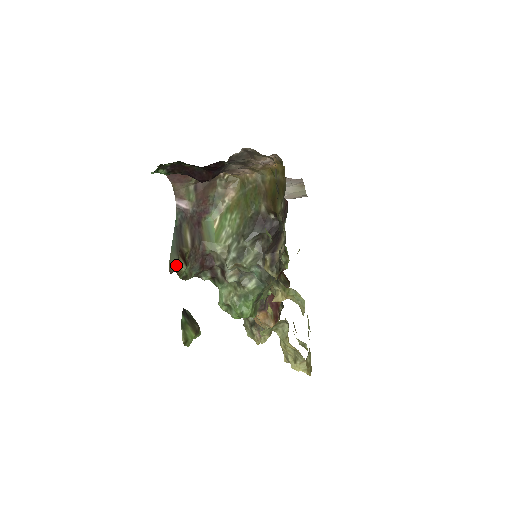
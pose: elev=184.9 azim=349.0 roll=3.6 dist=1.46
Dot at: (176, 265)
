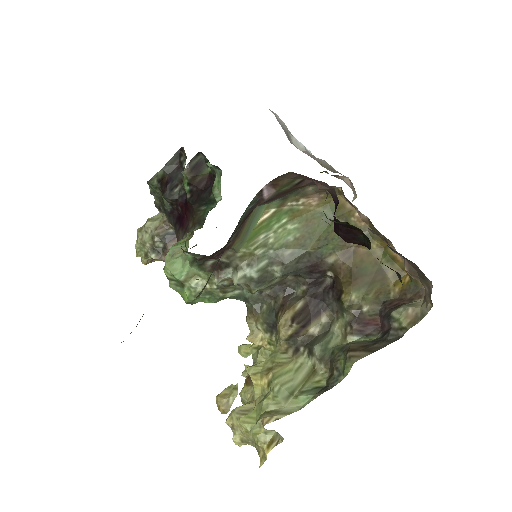
Dot at: occluded
